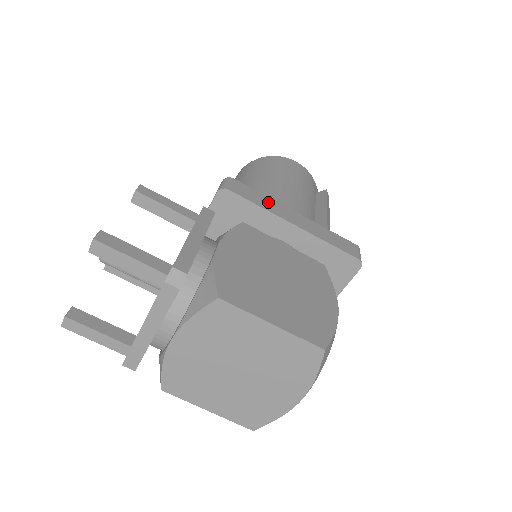
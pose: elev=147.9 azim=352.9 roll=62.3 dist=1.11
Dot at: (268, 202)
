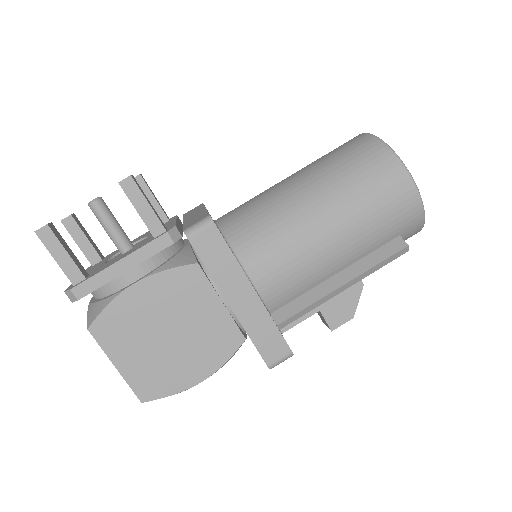
Dot at: (228, 268)
